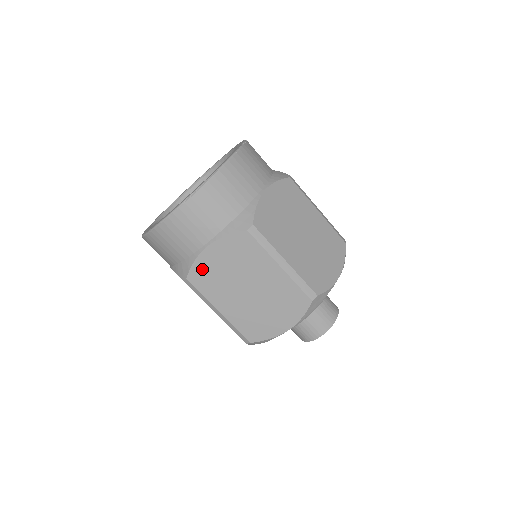
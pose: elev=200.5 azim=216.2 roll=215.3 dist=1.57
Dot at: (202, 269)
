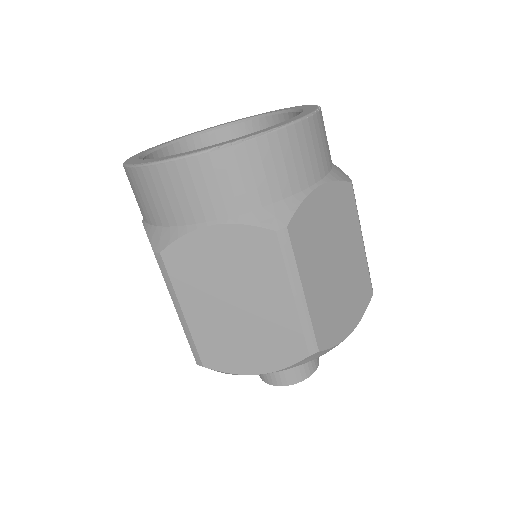
Dot at: (188, 251)
